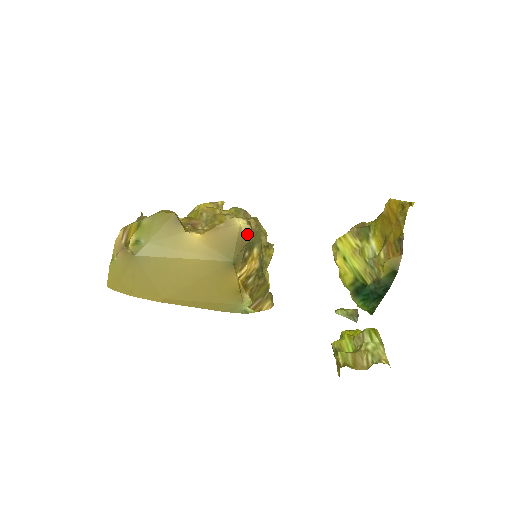
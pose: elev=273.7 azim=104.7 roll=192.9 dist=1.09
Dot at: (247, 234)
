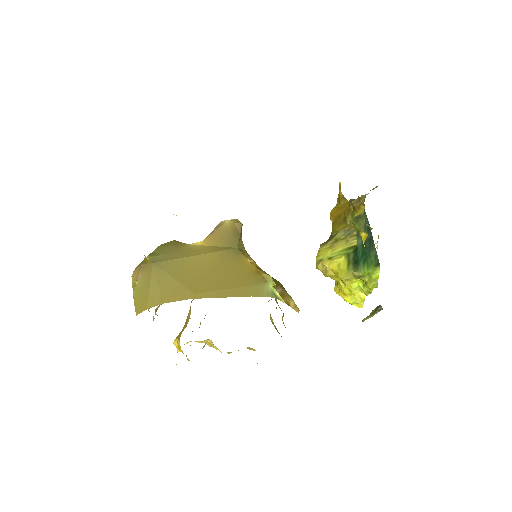
Dot at: (237, 222)
